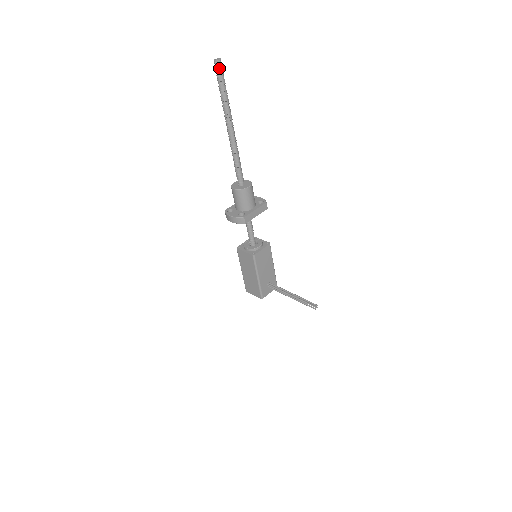
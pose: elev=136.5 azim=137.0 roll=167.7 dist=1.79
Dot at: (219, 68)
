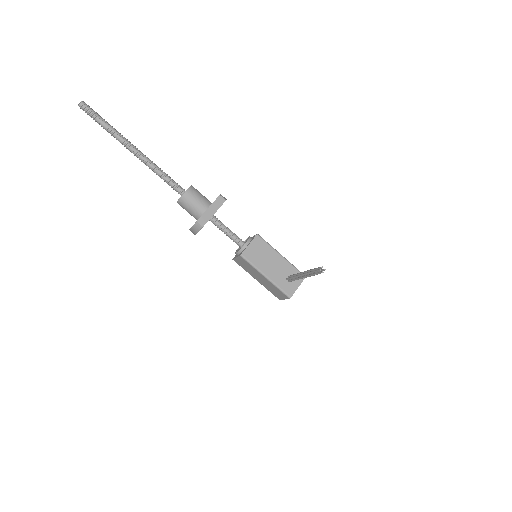
Dot at: (85, 109)
